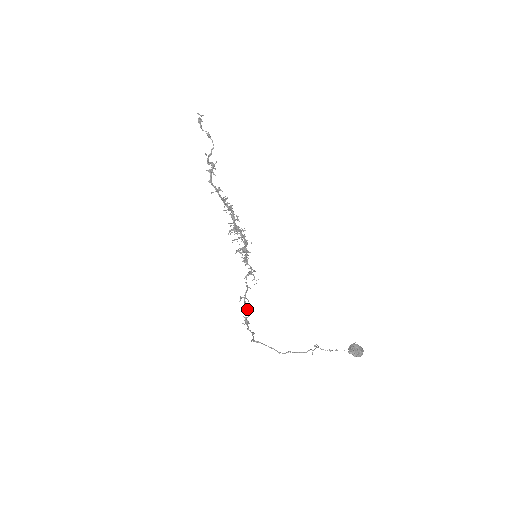
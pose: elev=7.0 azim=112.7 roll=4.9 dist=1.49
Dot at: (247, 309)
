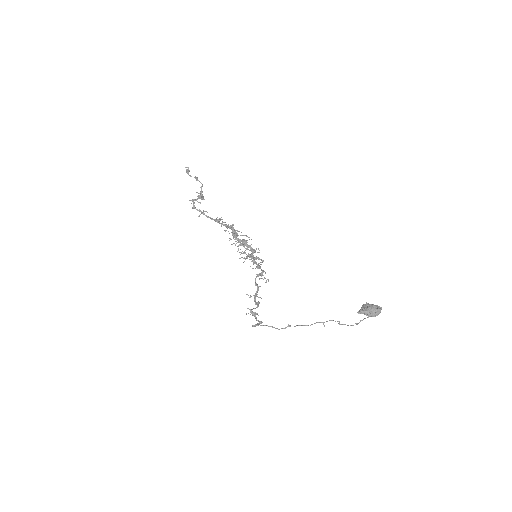
Dot at: (255, 303)
